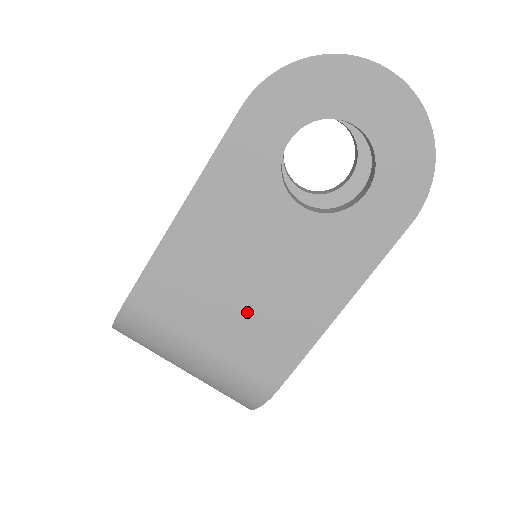
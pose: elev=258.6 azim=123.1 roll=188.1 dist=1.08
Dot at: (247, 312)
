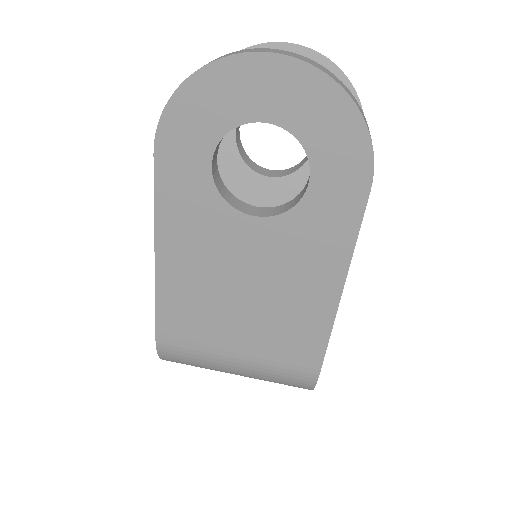
Dot at: (257, 321)
